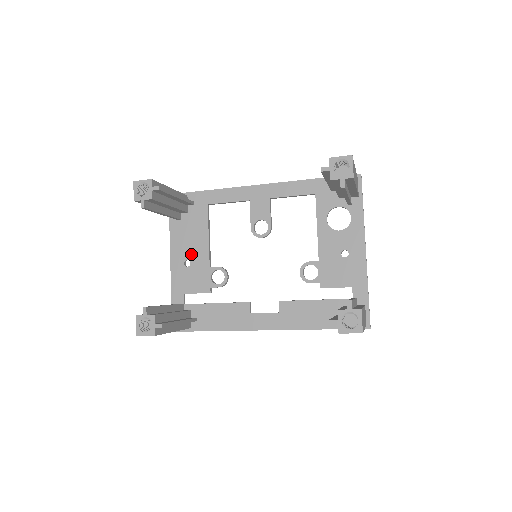
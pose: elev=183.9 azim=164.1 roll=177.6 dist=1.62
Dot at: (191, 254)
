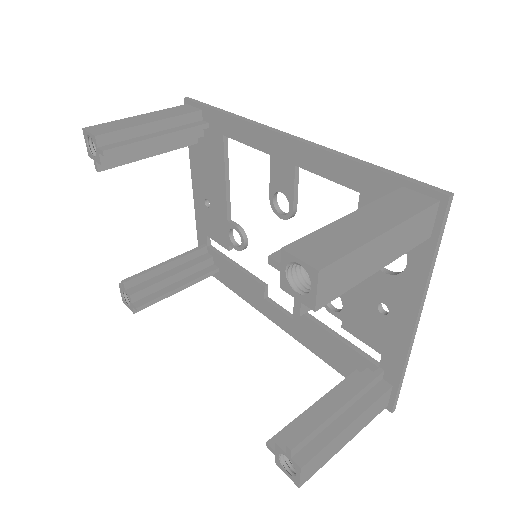
Dot at: (210, 194)
